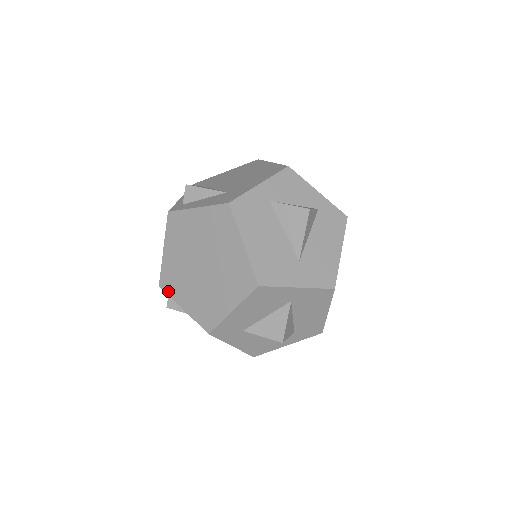
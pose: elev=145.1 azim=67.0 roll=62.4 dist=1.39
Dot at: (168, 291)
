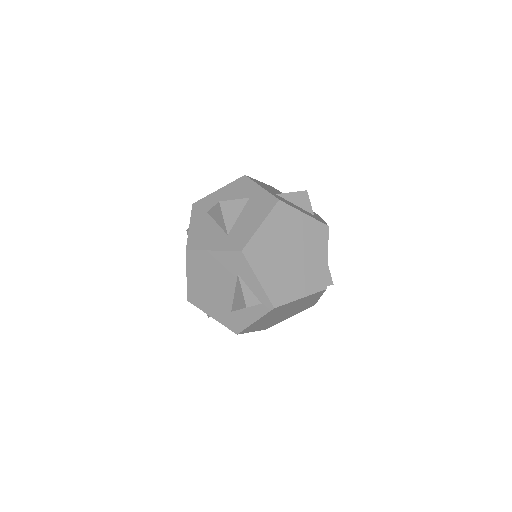
Dot at: occluded
